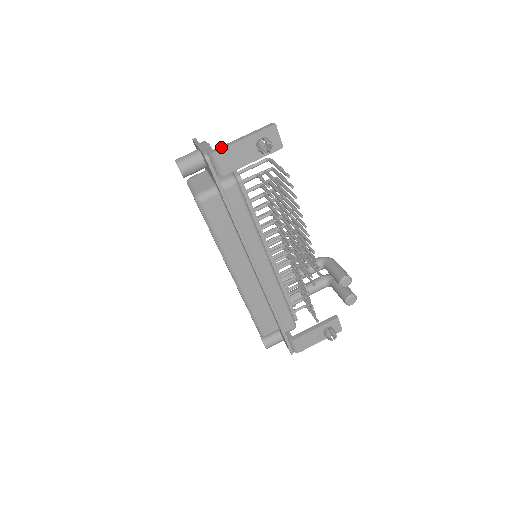
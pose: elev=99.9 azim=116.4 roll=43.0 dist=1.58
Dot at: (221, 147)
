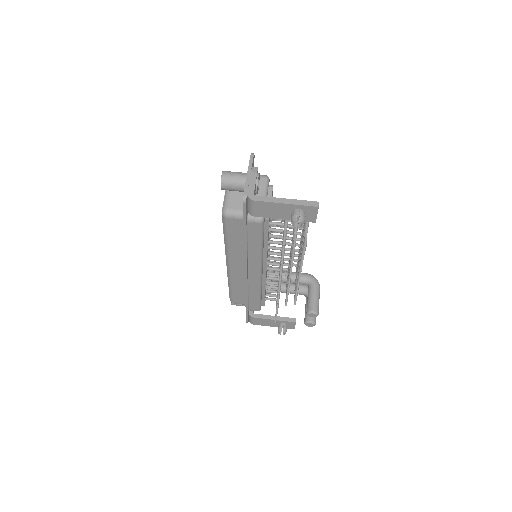
Dot at: (261, 198)
